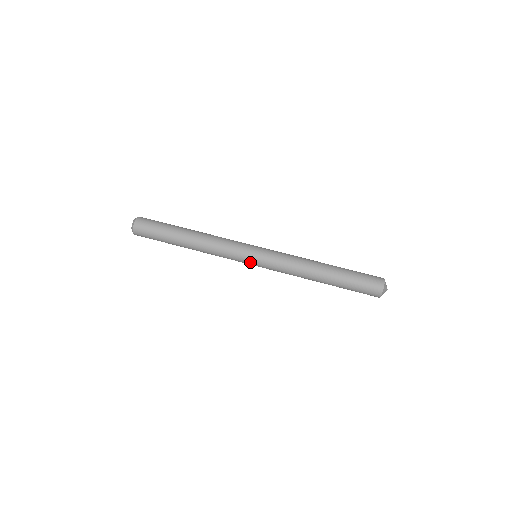
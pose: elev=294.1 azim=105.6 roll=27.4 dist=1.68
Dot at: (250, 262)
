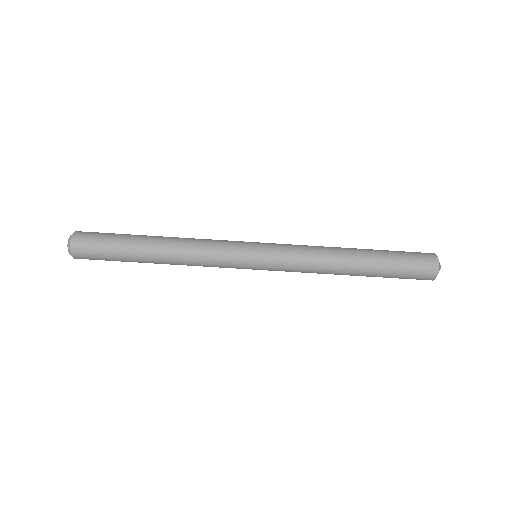
Dot at: occluded
